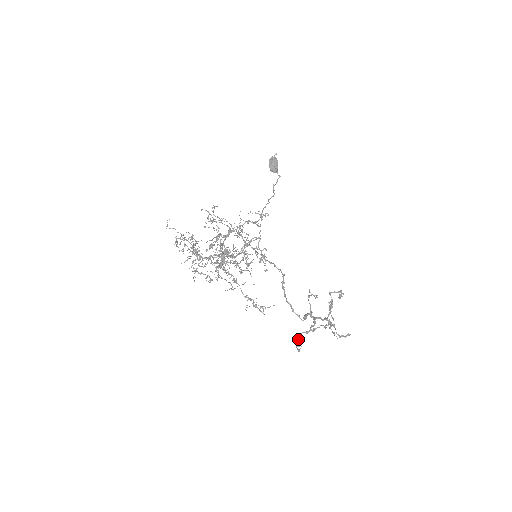
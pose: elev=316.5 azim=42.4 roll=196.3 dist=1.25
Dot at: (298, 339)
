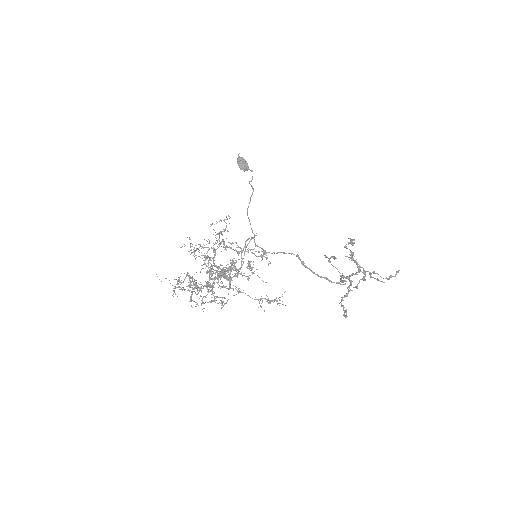
Dot at: (341, 306)
